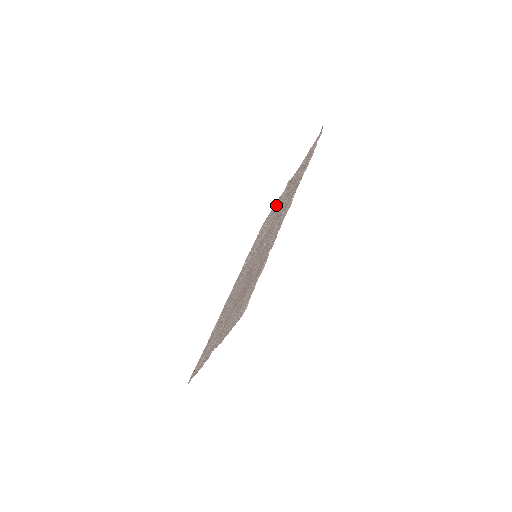
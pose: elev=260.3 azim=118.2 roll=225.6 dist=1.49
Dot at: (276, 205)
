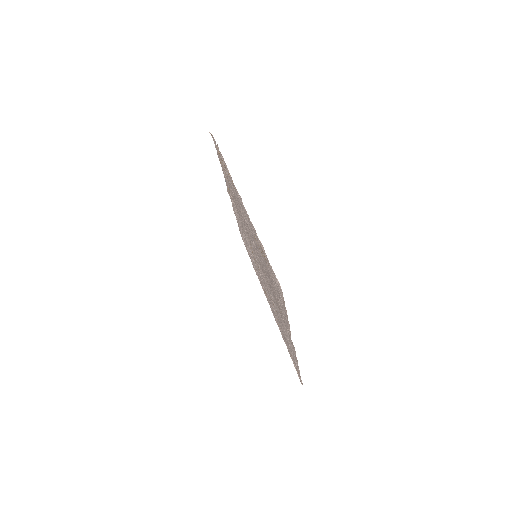
Dot at: occluded
